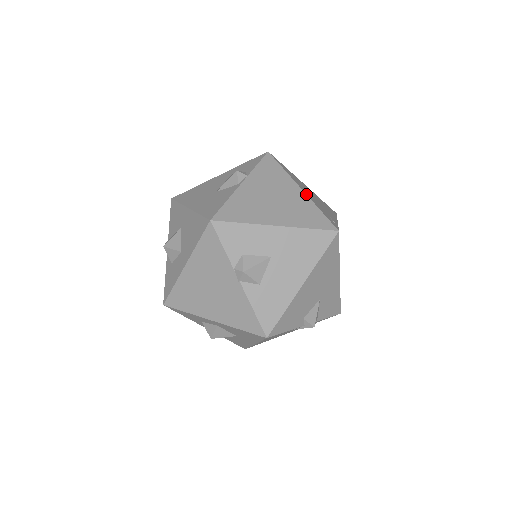
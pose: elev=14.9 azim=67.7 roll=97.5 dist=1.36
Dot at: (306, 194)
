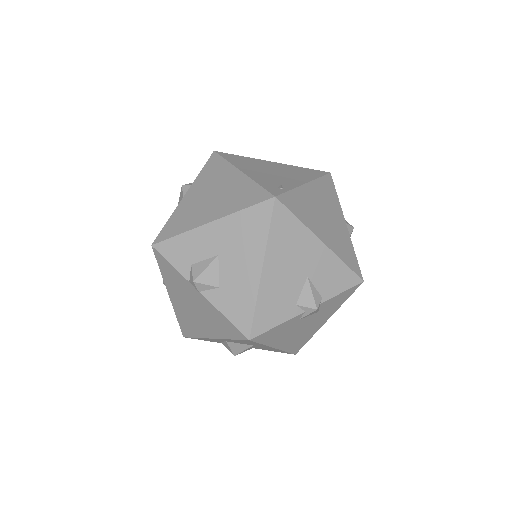
Dot at: (245, 174)
